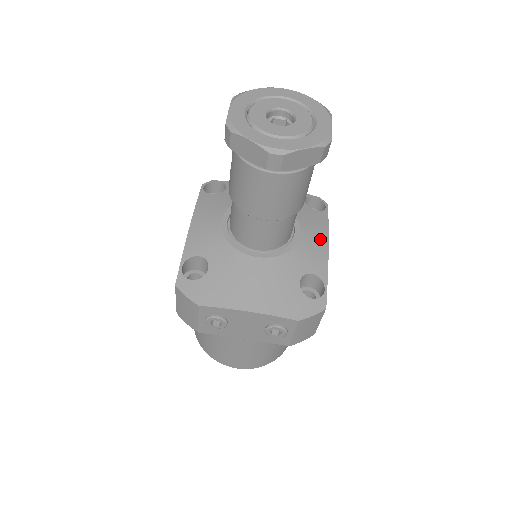
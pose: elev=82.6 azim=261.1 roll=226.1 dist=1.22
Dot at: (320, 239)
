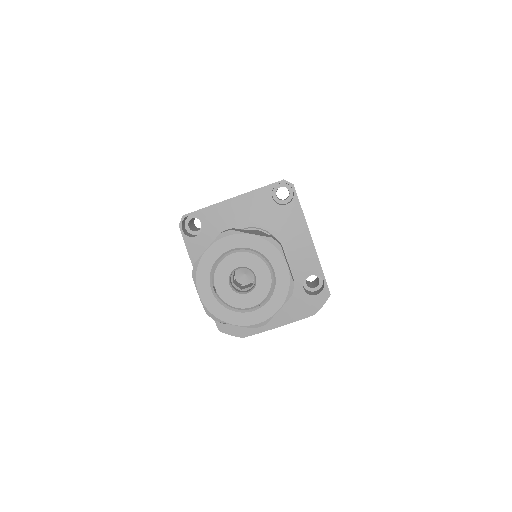
Dot at: (303, 239)
